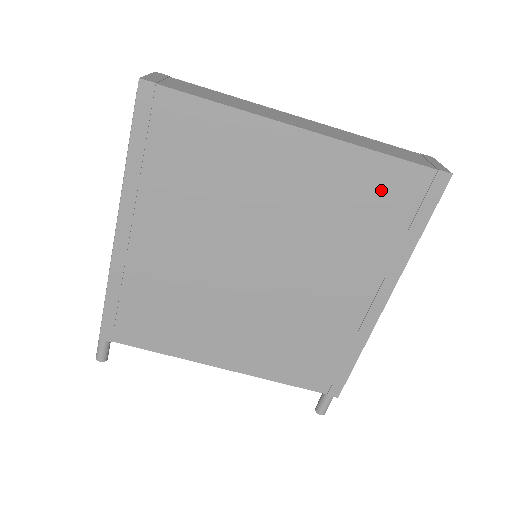
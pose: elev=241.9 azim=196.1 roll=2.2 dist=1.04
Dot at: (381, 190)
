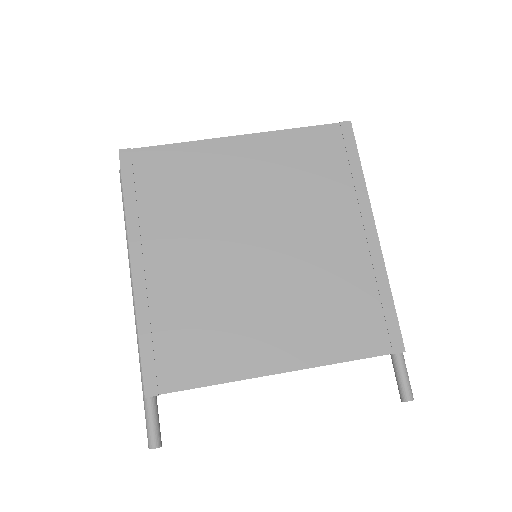
Dot at: (313, 150)
